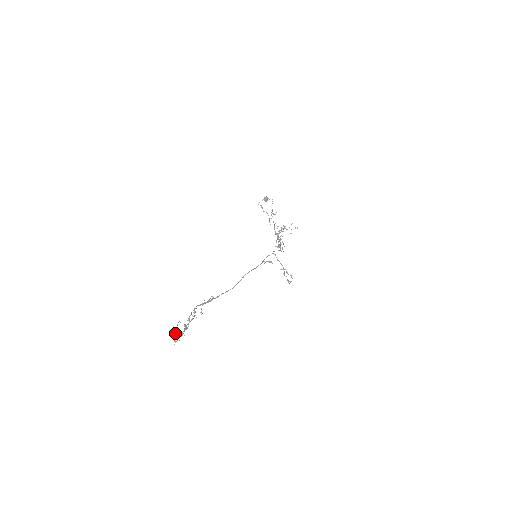
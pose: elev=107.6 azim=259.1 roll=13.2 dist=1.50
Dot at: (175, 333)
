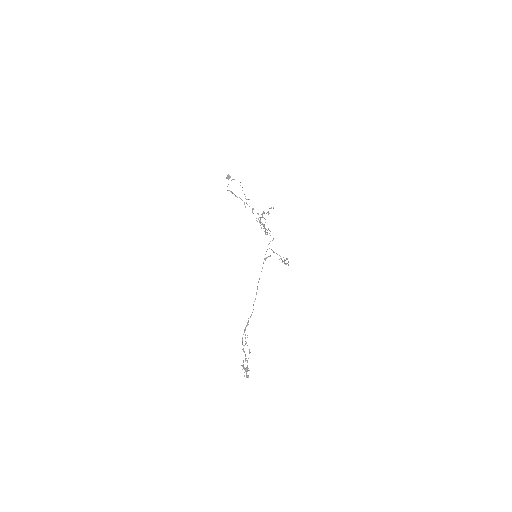
Dot at: (248, 376)
